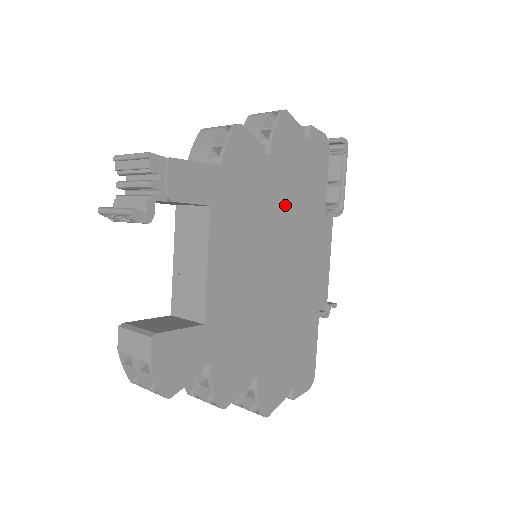
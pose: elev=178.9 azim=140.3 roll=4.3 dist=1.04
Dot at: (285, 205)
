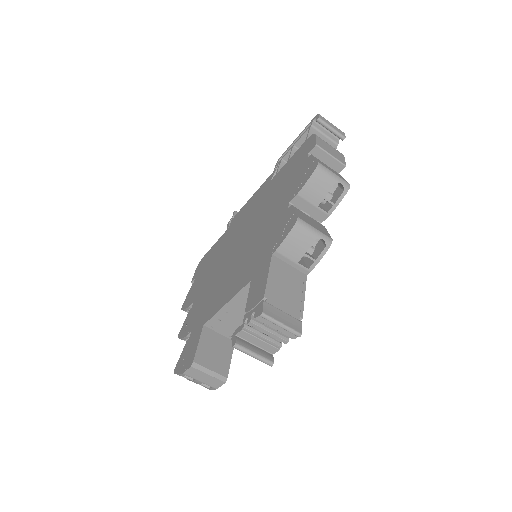
Dot at: occluded
